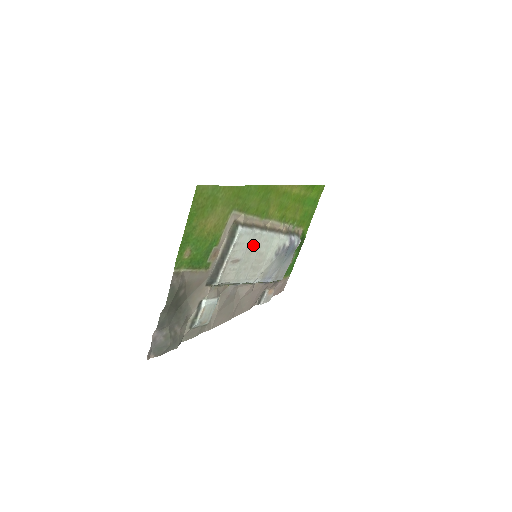
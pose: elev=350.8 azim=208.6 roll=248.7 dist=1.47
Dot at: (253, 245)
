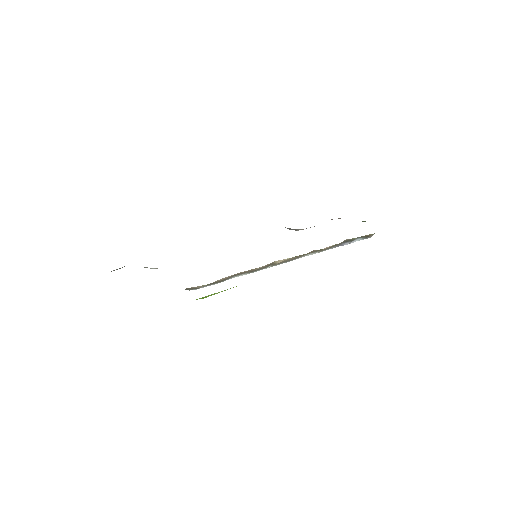
Dot at: occluded
